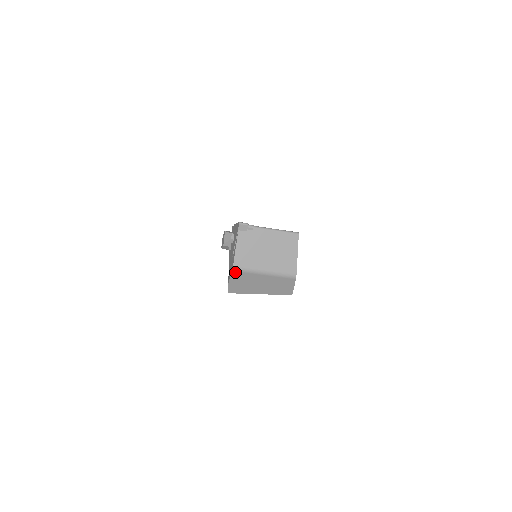
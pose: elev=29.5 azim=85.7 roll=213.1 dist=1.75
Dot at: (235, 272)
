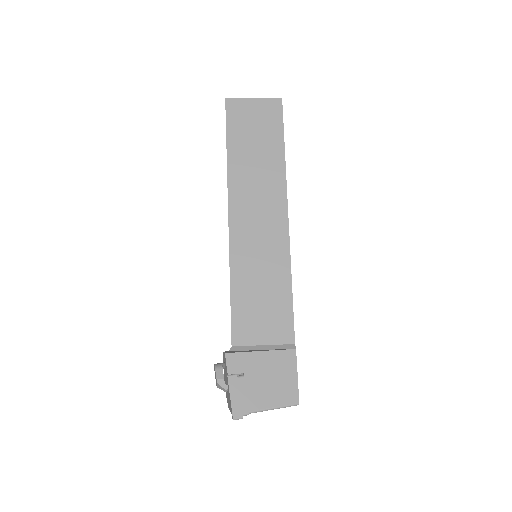
Dot at: occluded
